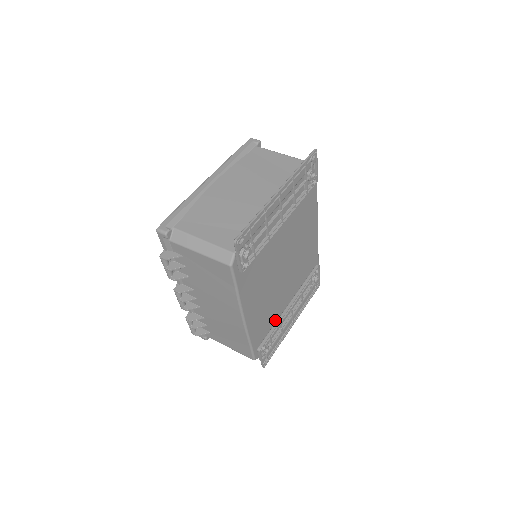
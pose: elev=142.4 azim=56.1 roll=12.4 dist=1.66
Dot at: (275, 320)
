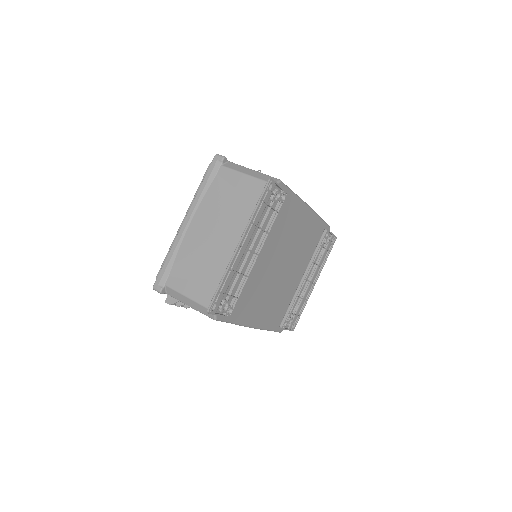
Dot at: (291, 298)
